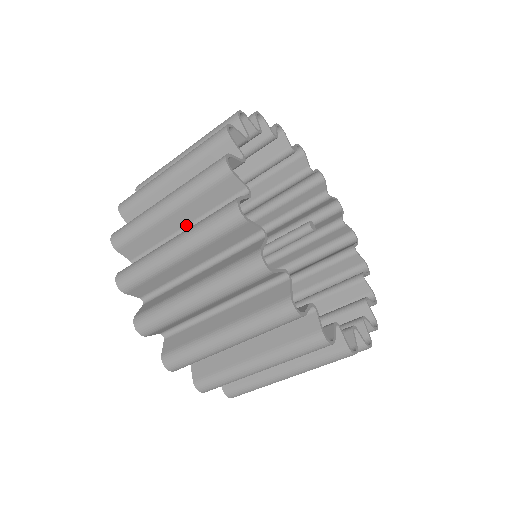
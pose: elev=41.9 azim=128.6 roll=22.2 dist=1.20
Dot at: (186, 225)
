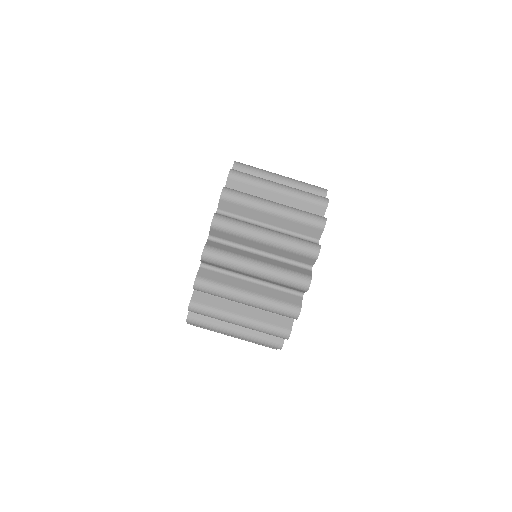
Dot at: (271, 225)
